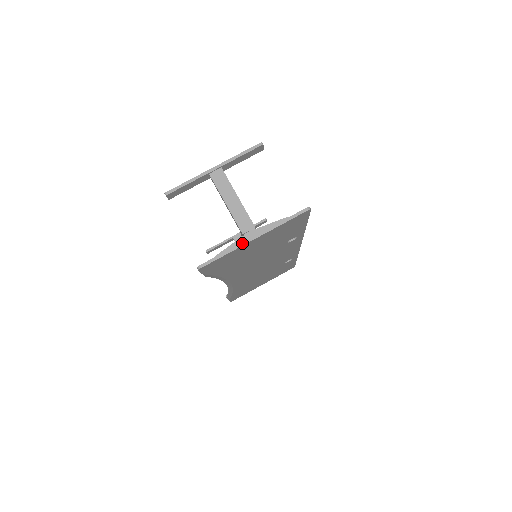
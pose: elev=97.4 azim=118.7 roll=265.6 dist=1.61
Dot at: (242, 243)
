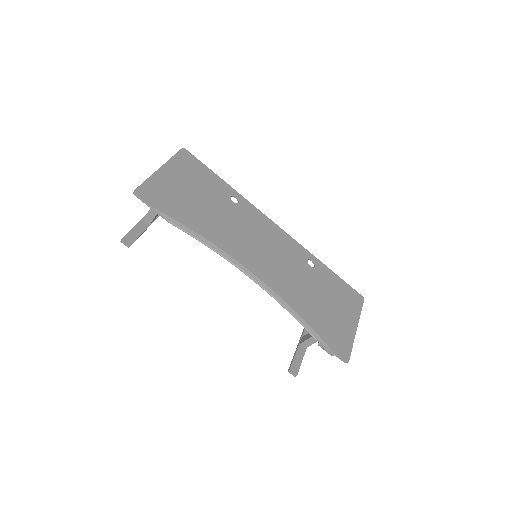
Dot at: (154, 173)
